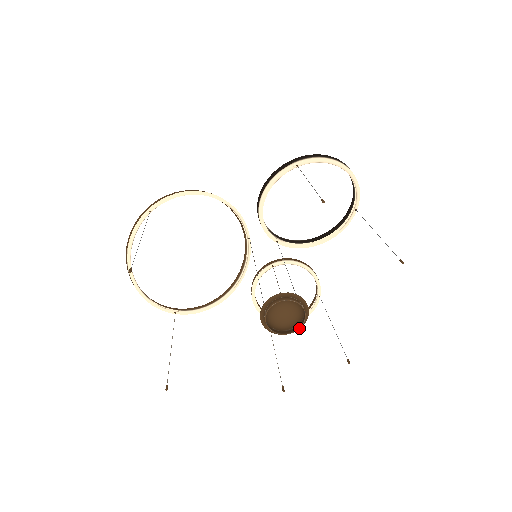
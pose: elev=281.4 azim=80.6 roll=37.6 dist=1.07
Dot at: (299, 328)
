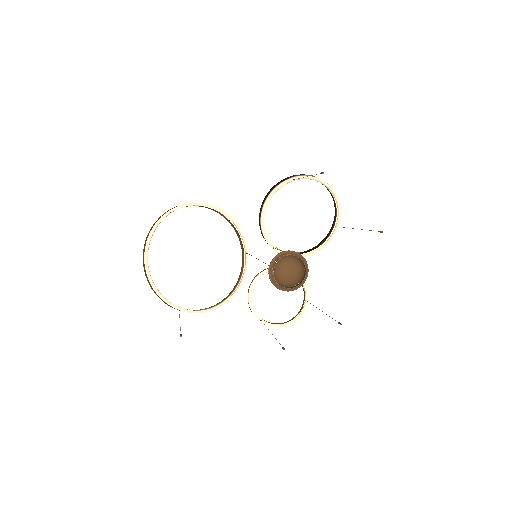
Dot at: (300, 283)
